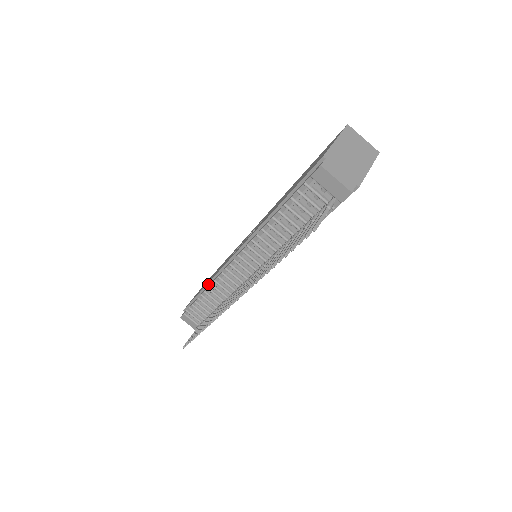
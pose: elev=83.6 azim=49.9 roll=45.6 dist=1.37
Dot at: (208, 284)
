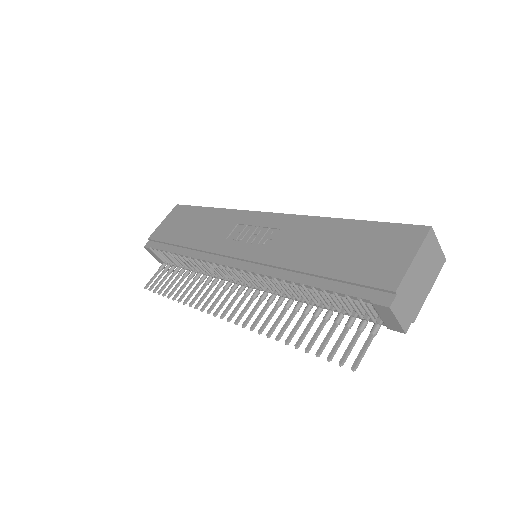
Dot at: (189, 248)
